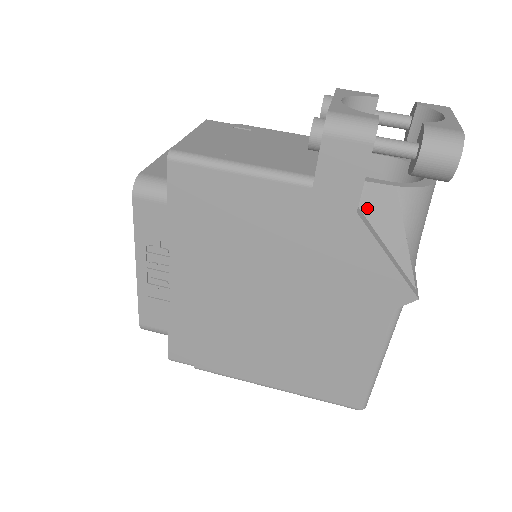
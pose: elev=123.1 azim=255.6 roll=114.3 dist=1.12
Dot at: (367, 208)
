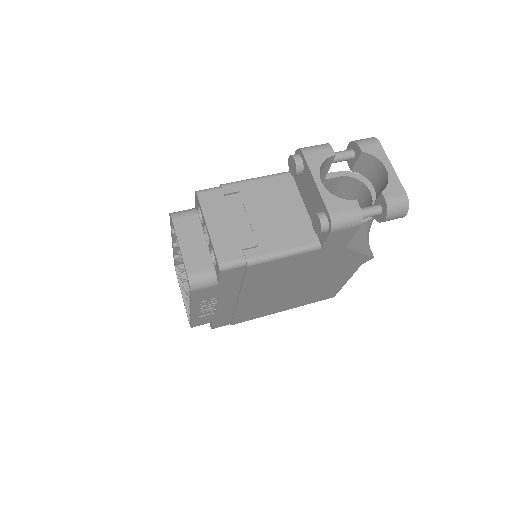
Dot at: occluded
